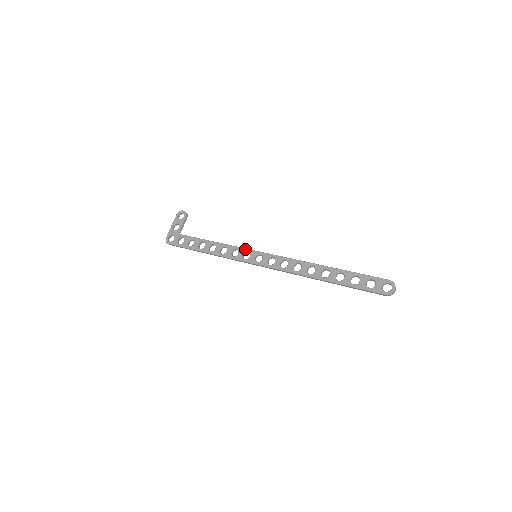
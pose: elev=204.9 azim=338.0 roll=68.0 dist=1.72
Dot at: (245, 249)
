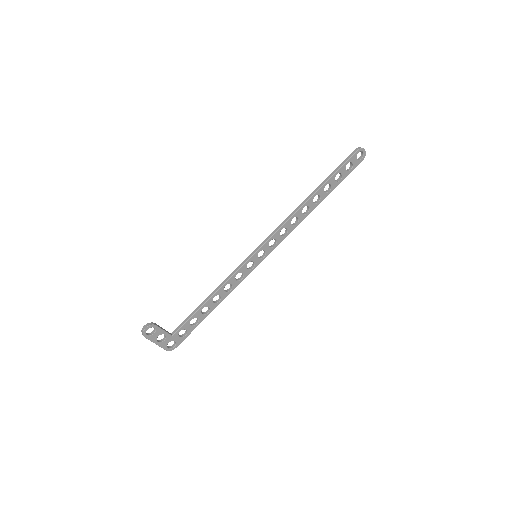
Dot at: (244, 266)
